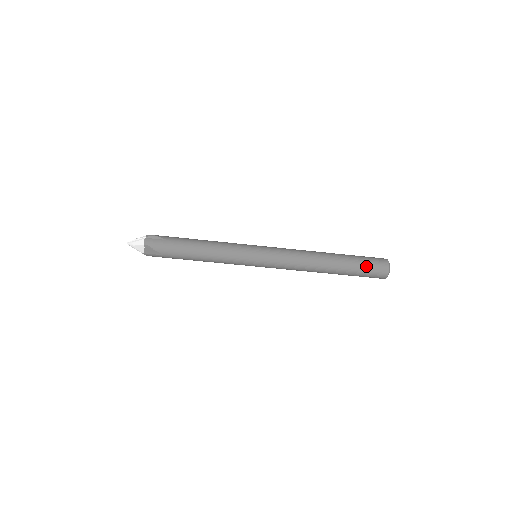
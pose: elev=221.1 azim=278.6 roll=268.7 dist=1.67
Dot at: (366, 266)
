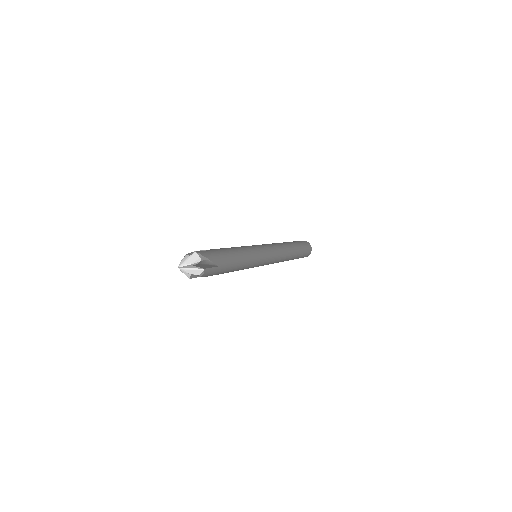
Dot at: occluded
